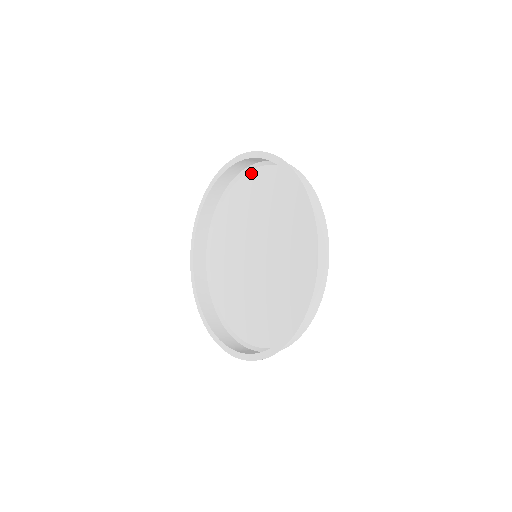
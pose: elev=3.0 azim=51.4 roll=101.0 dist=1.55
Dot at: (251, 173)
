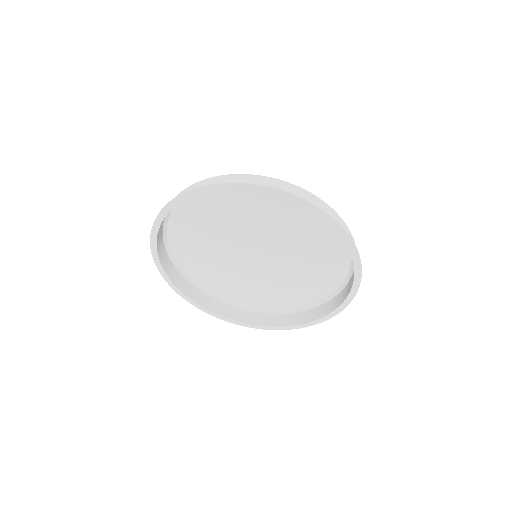
Dot at: occluded
